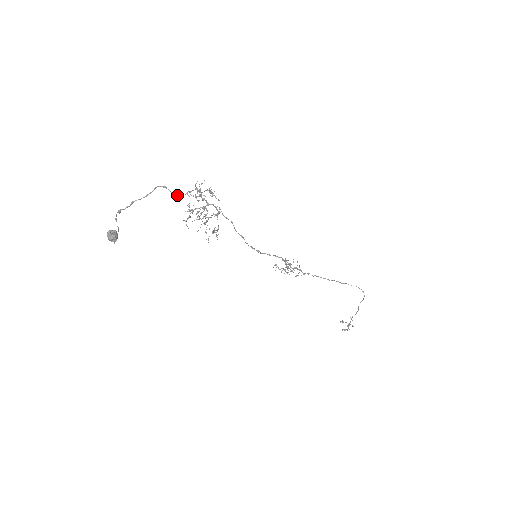
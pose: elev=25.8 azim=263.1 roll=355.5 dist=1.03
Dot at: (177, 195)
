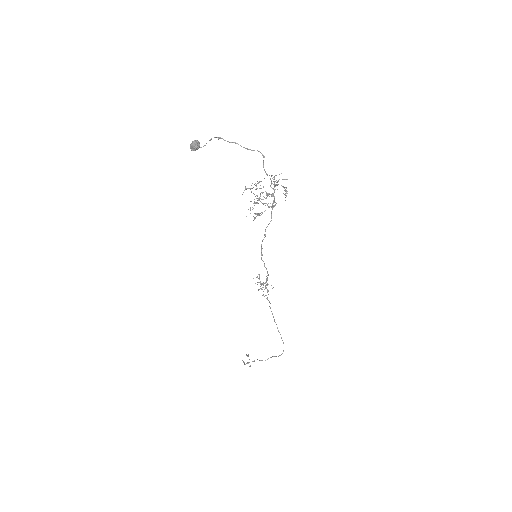
Dot at: (264, 169)
